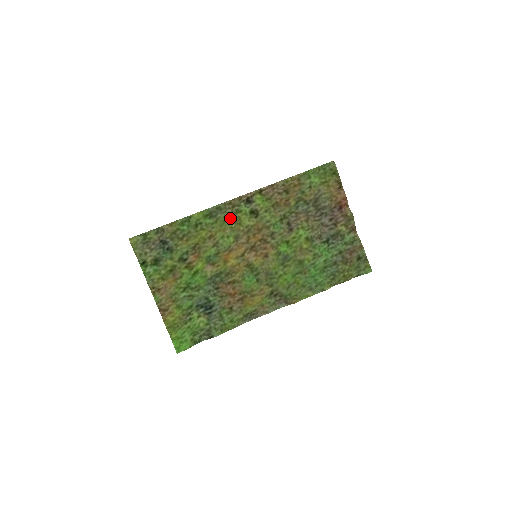
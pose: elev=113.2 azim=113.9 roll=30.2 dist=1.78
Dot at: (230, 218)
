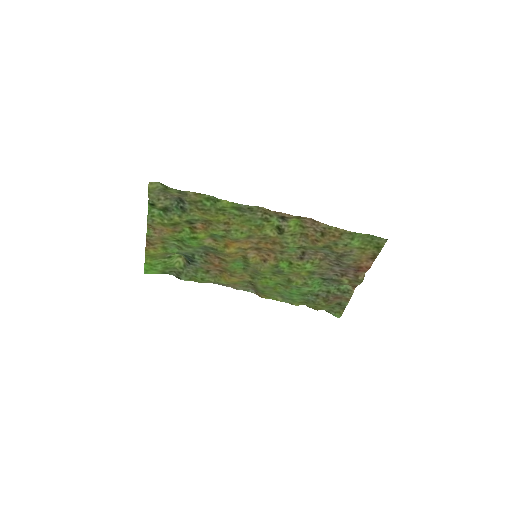
Dot at: (255, 221)
